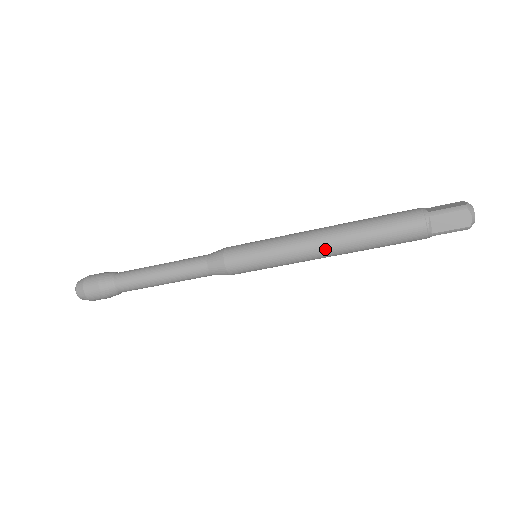
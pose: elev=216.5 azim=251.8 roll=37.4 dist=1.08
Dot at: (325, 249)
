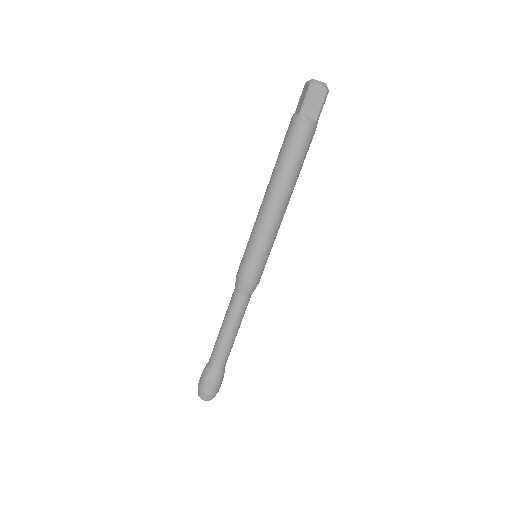
Dot at: (281, 204)
